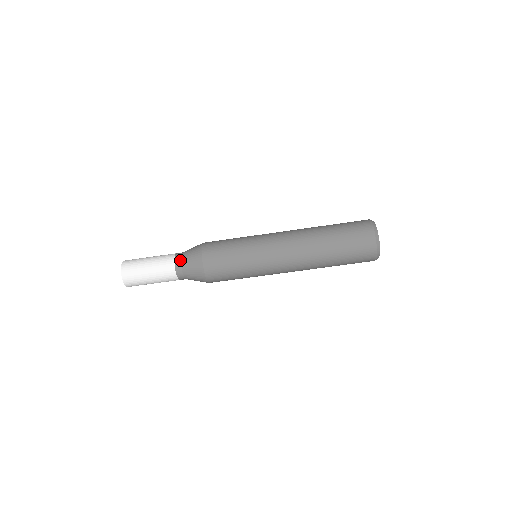
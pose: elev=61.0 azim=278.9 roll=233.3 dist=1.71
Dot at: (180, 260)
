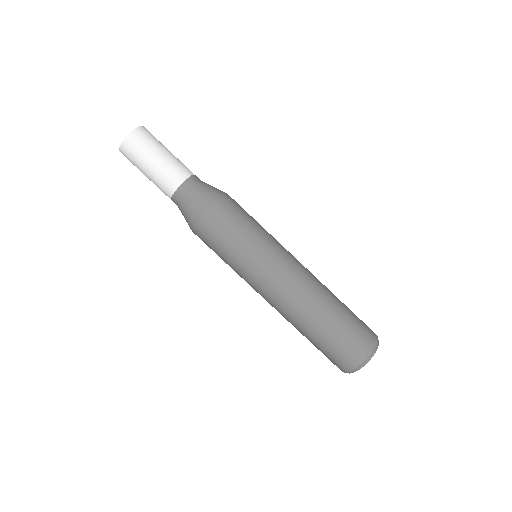
Dot at: (192, 184)
